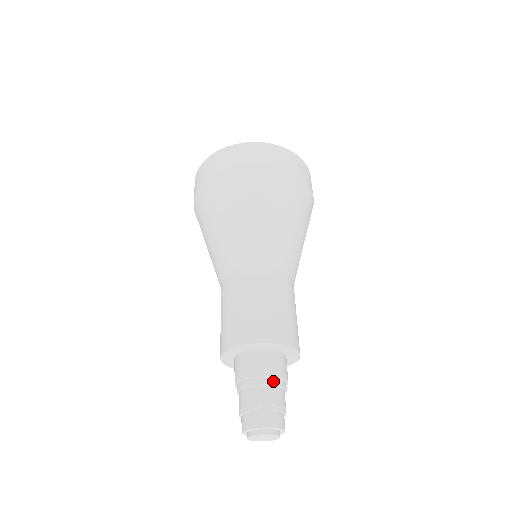
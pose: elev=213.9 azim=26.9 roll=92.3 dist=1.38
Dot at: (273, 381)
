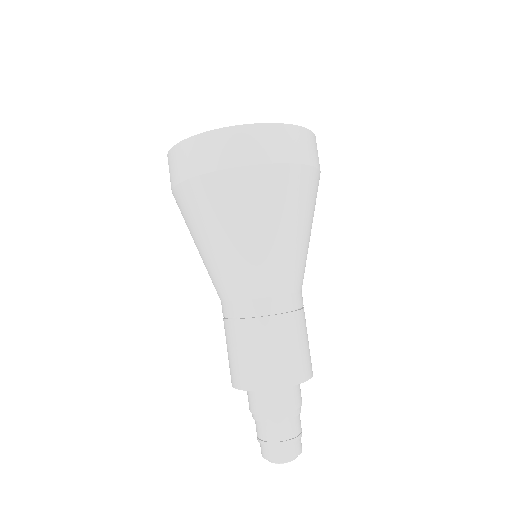
Dot at: (268, 419)
